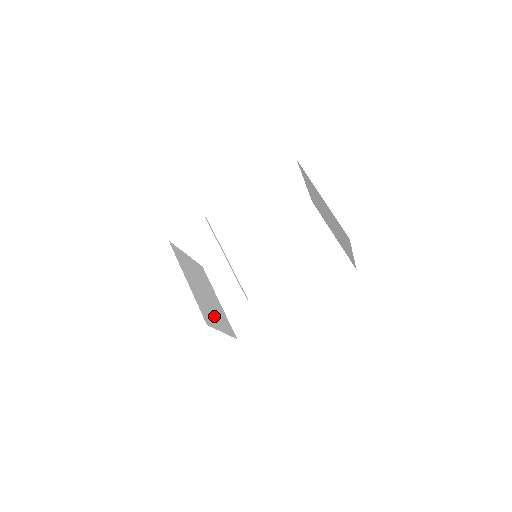
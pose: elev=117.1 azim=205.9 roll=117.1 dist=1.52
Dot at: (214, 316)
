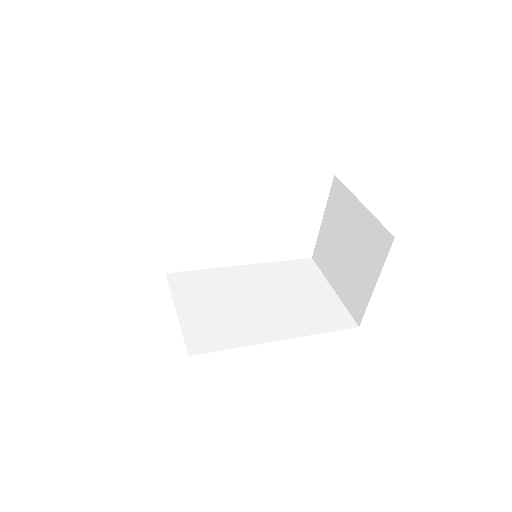
Dot at: occluded
